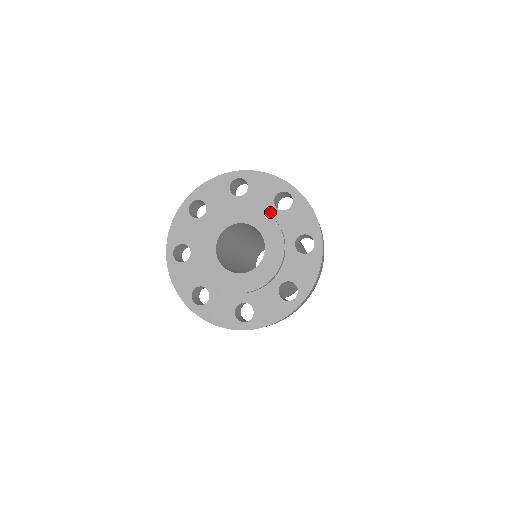
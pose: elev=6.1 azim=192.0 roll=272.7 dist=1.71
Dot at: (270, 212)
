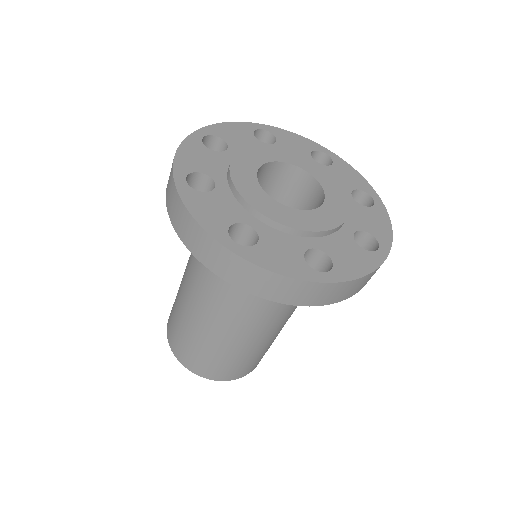
Dot at: occluded
